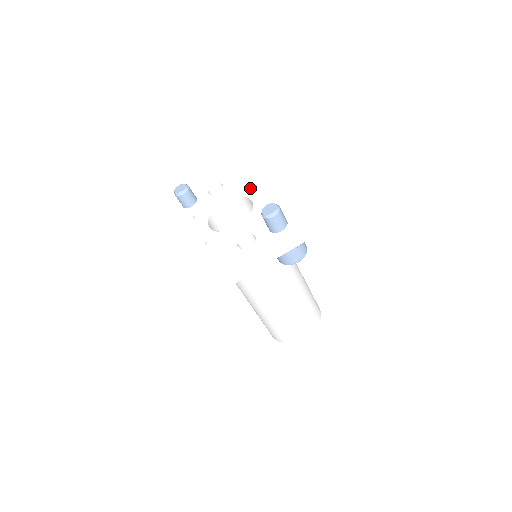
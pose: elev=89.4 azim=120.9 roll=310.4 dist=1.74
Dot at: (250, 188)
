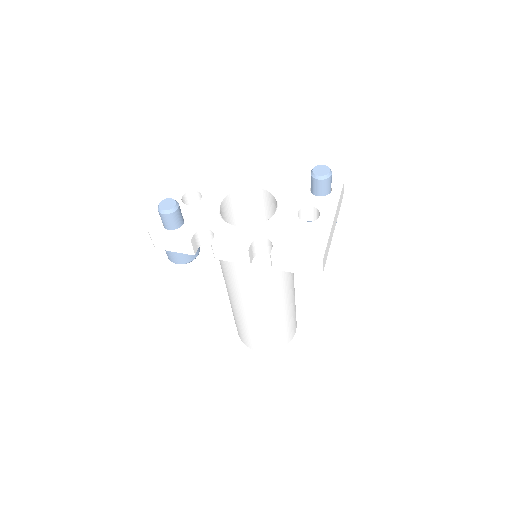
Dot at: (239, 179)
